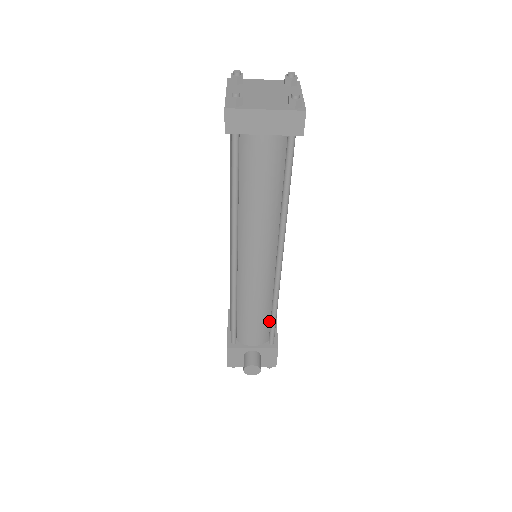
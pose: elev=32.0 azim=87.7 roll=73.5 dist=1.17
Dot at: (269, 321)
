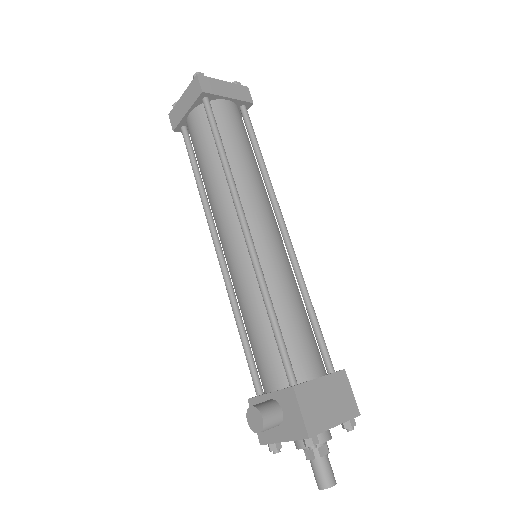
Dot at: (278, 340)
